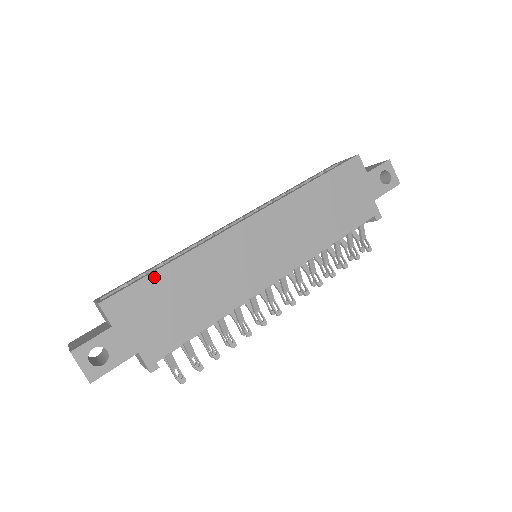
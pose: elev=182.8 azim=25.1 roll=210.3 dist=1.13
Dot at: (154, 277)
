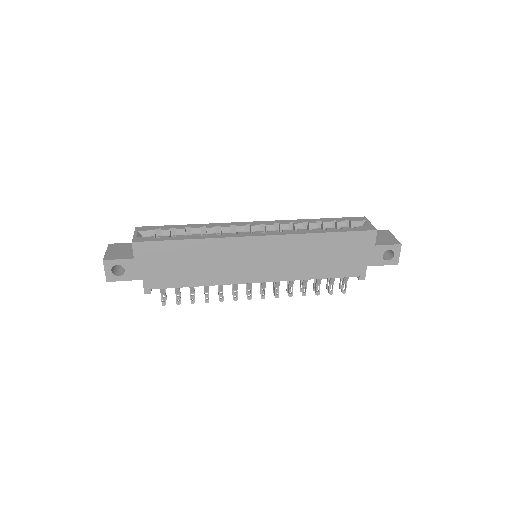
Dot at: (174, 243)
